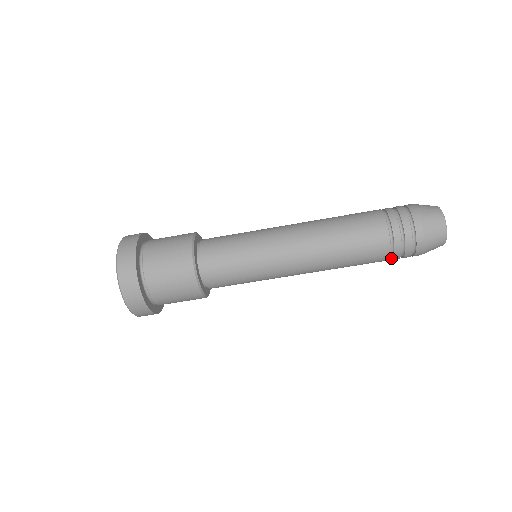
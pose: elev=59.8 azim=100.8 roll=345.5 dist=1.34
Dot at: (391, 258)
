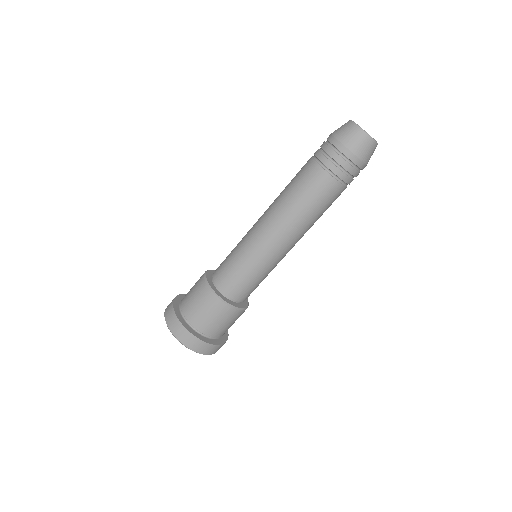
Dot at: (336, 176)
